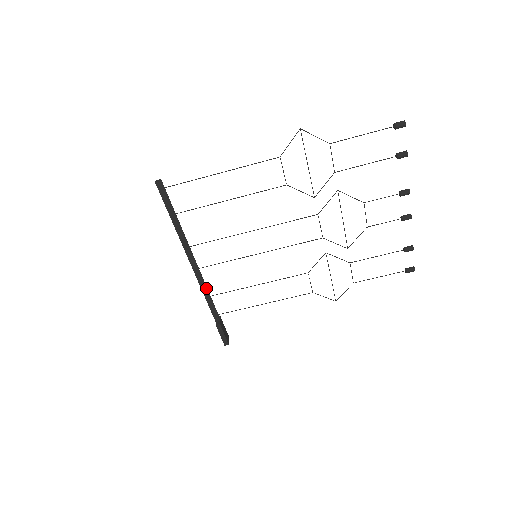
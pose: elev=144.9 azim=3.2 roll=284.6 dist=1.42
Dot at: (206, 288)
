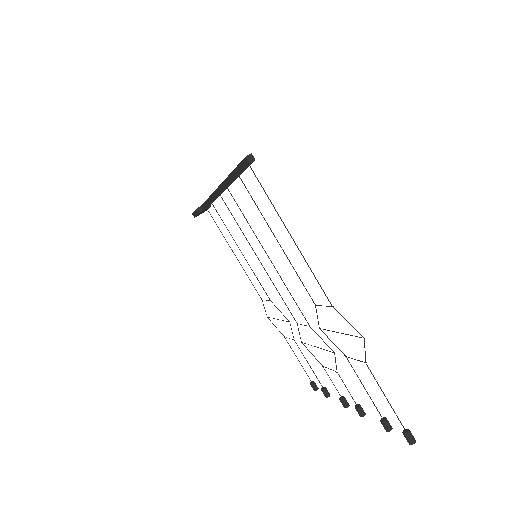
Dot at: (215, 199)
